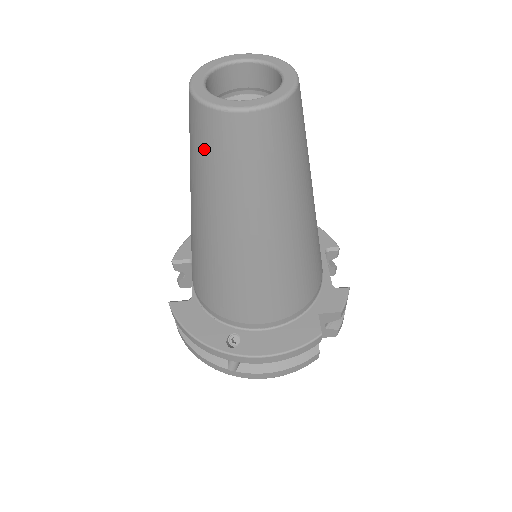
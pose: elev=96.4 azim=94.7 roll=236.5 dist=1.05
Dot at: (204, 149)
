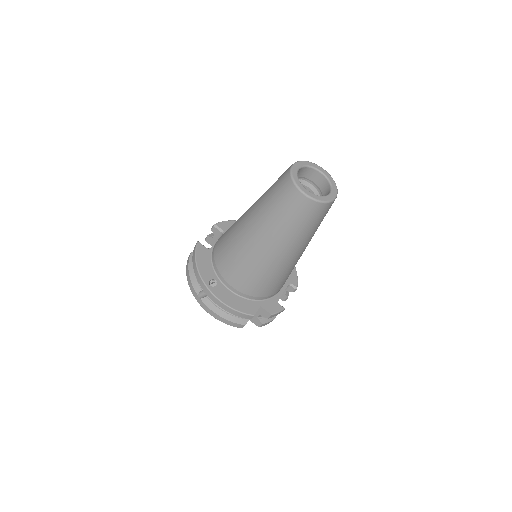
Dot at: (277, 193)
